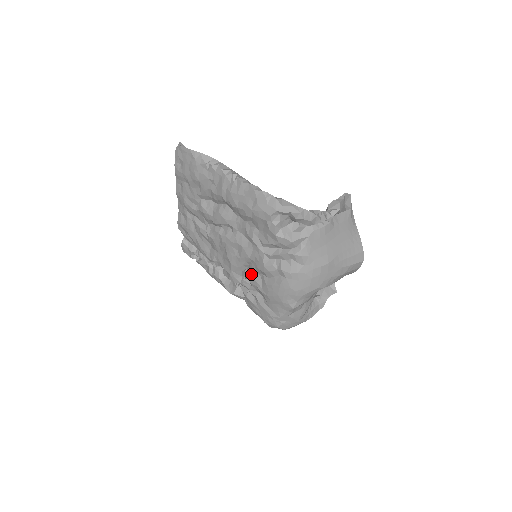
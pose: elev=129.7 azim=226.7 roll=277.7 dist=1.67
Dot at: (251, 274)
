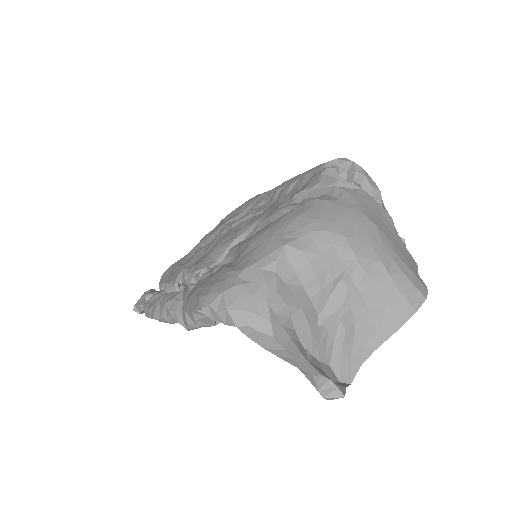
Dot at: occluded
